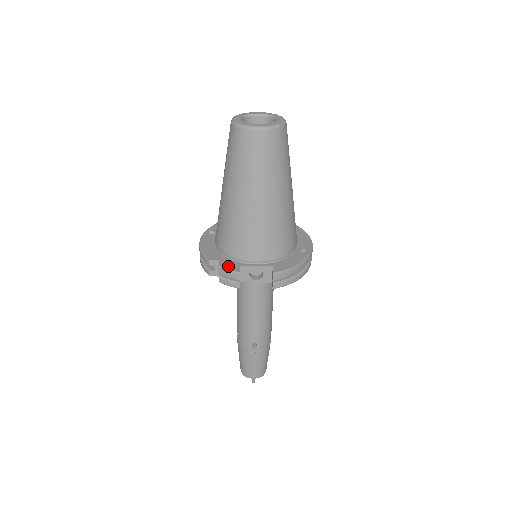
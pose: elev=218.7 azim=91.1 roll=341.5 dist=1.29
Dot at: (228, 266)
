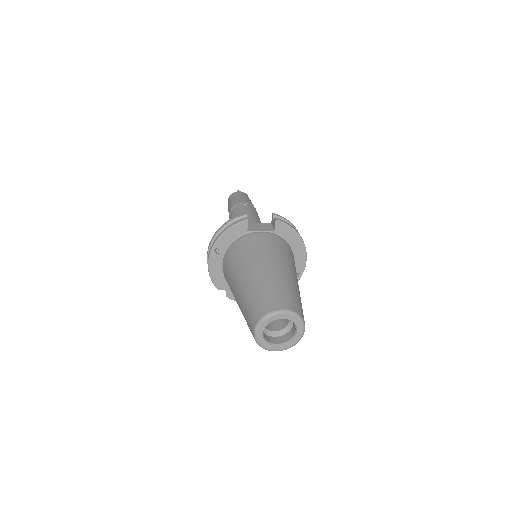
Dot at: (234, 297)
